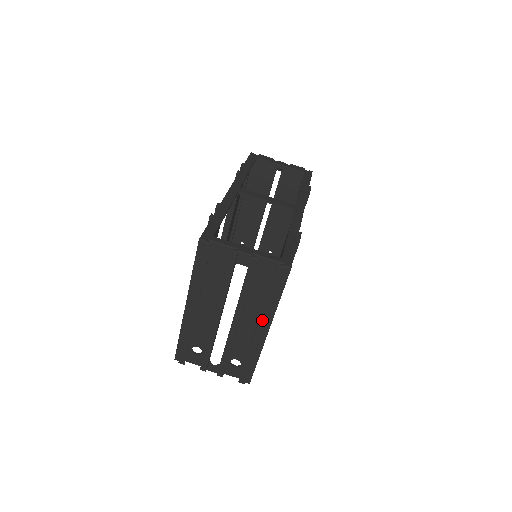
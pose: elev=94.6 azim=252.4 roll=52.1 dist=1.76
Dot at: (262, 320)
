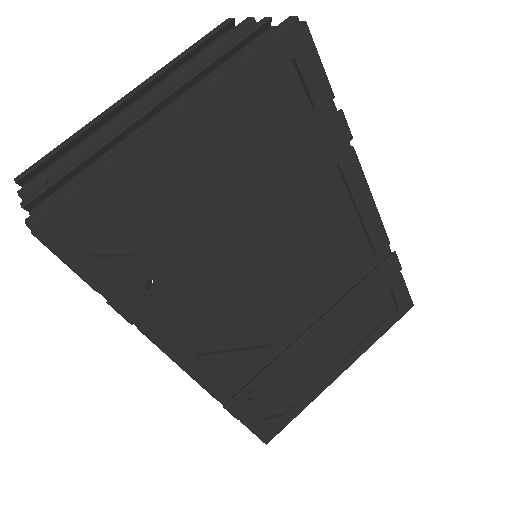
Dot at: (190, 95)
